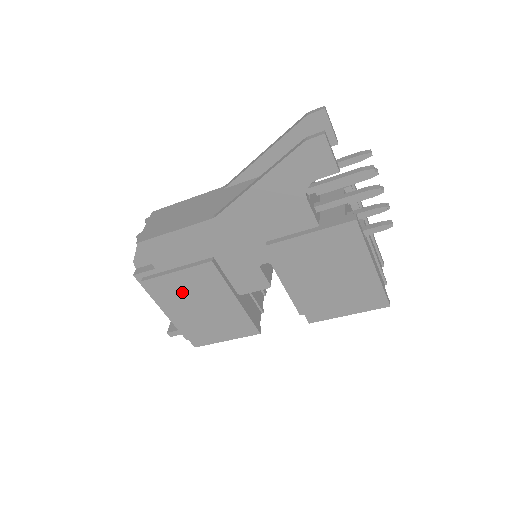
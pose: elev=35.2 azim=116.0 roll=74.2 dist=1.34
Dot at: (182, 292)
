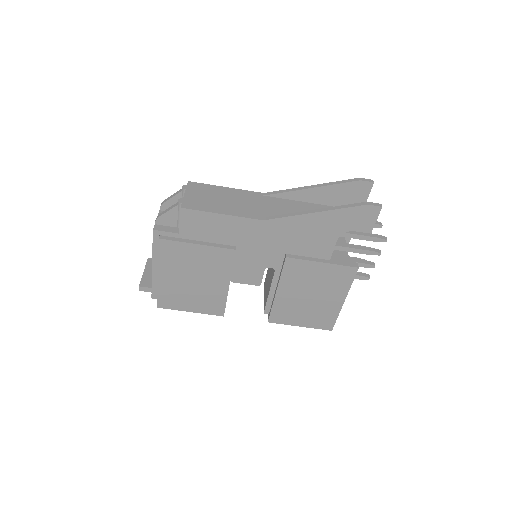
Dot at: (188, 261)
